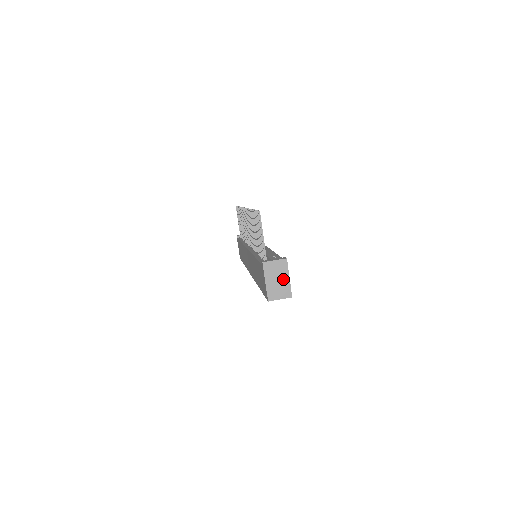
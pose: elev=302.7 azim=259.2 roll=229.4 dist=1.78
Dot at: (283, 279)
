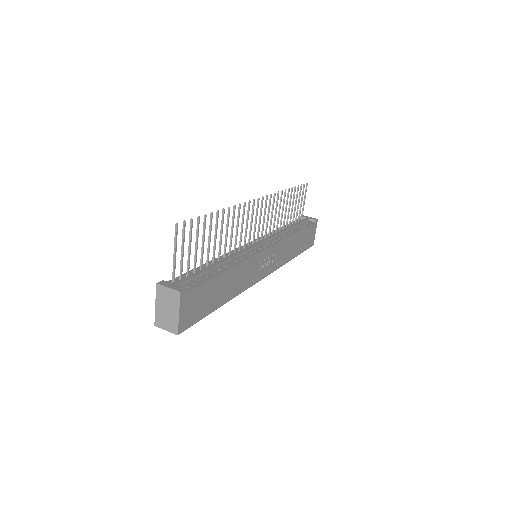
Dot at: (173, 311)
